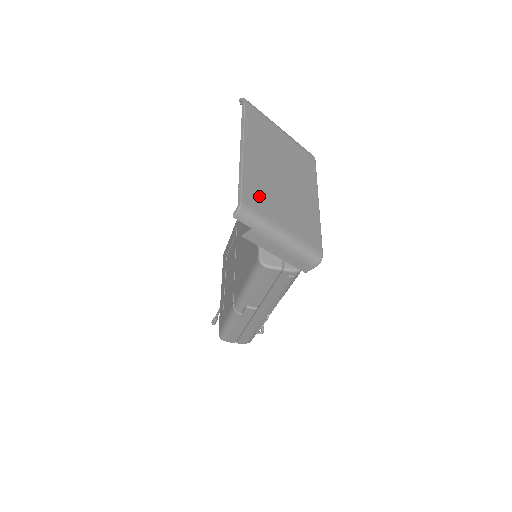
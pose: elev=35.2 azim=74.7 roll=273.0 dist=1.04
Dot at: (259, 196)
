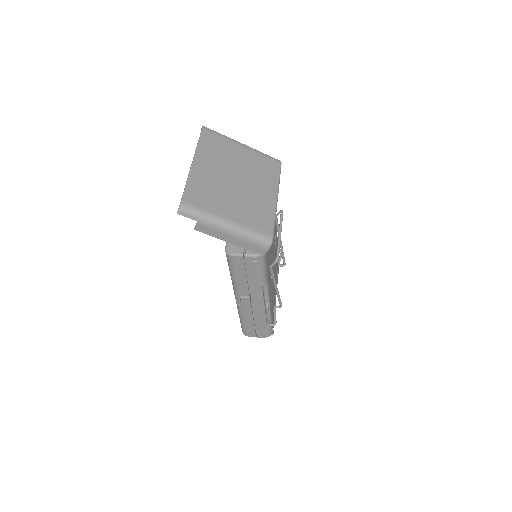
Dot at: (203, 196)
